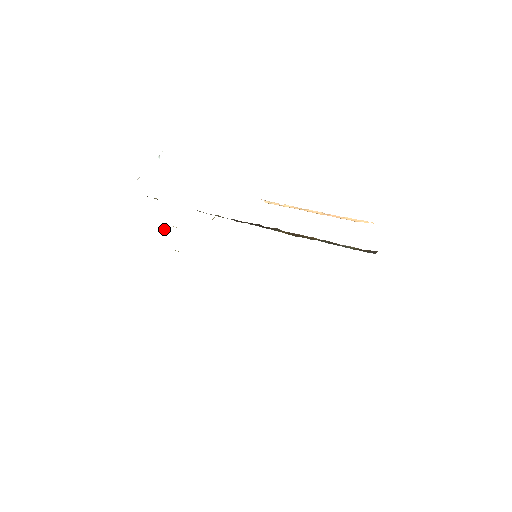
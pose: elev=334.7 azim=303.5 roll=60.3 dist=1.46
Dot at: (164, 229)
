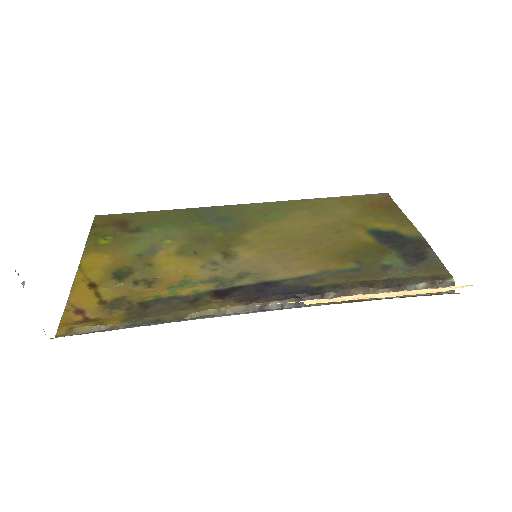
Dot at: (90, 279)
